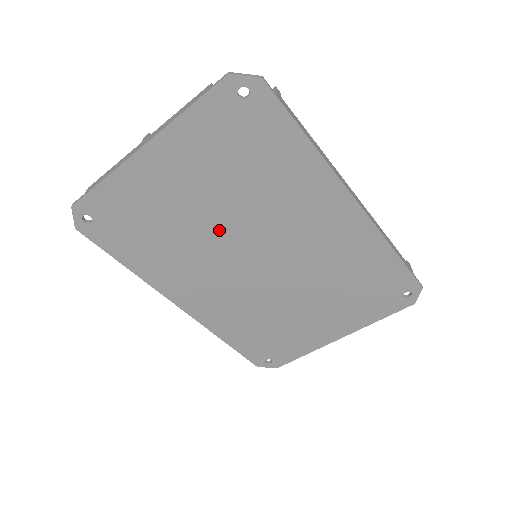
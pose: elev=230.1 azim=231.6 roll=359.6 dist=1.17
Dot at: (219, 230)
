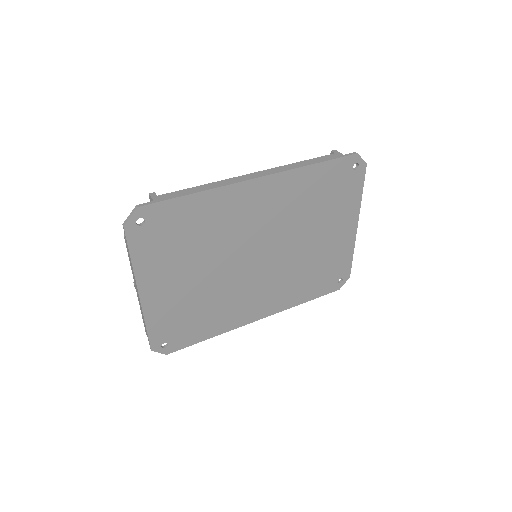
Dot at: (222, 273)
